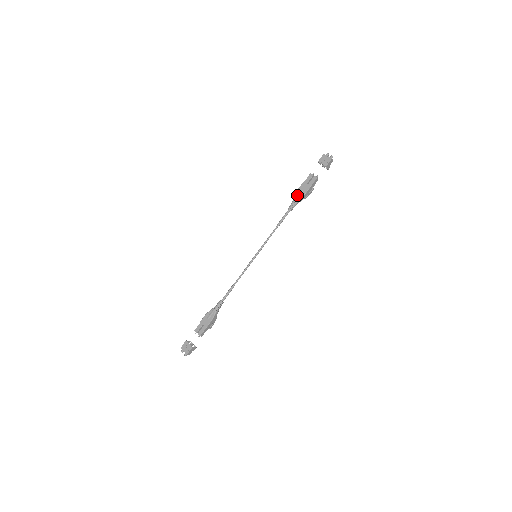
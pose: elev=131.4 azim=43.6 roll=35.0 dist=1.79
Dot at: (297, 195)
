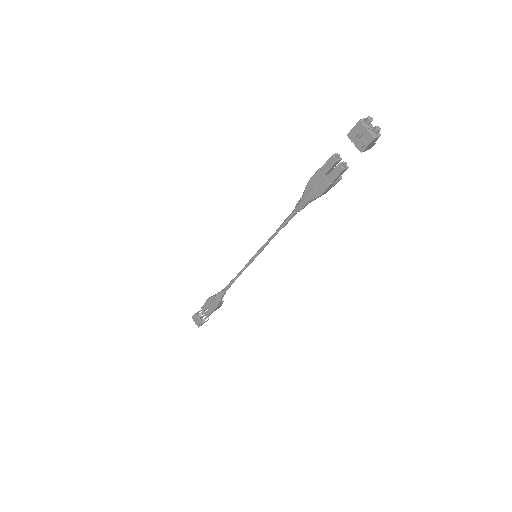
Dot at: (307, 192)
